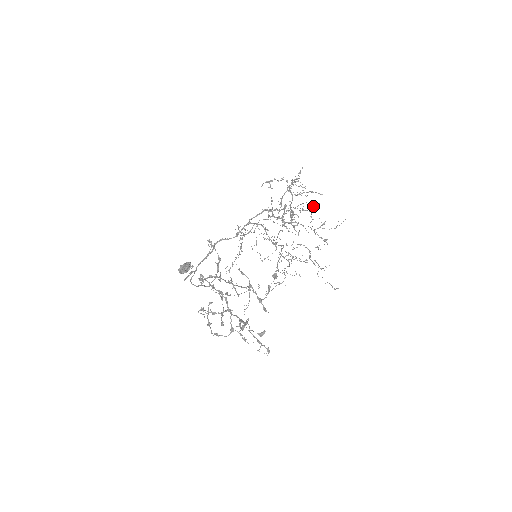
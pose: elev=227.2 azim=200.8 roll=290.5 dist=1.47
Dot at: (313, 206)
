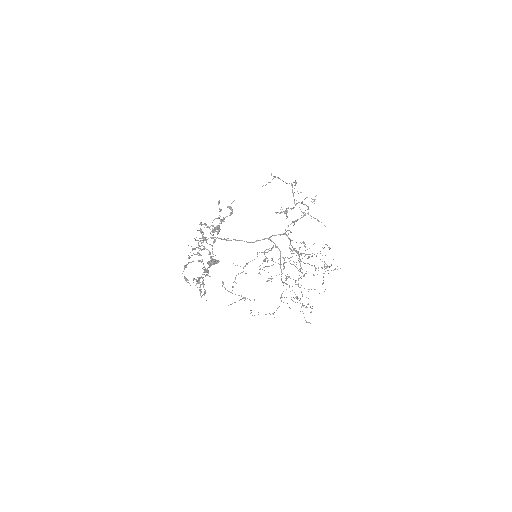
Dot at: occluded
